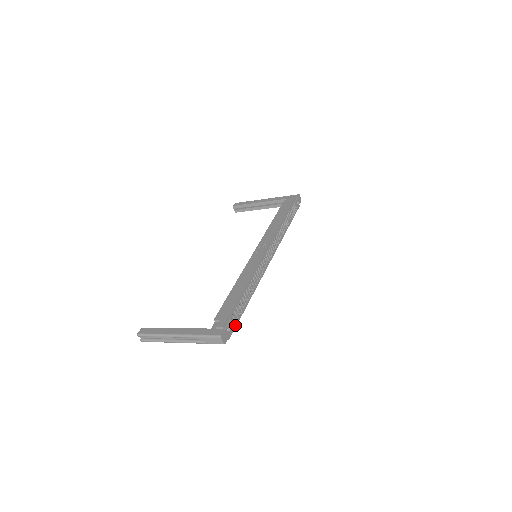
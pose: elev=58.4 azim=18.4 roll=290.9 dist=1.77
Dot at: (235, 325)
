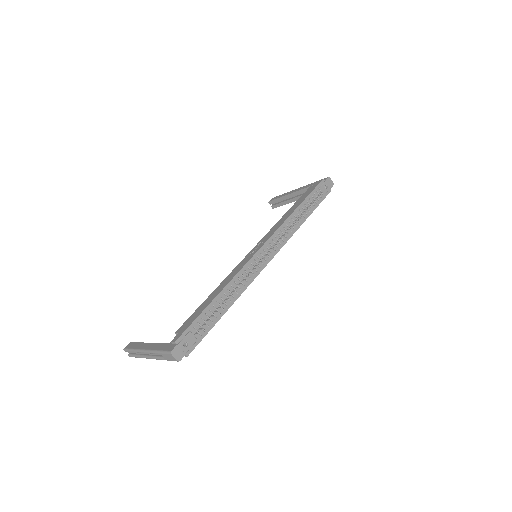
Dot at: (200, 339)
